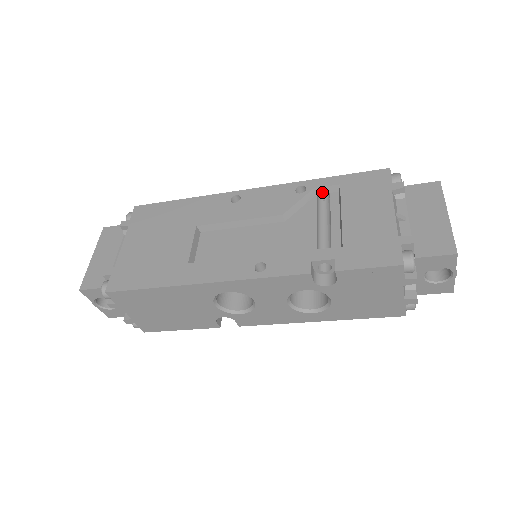
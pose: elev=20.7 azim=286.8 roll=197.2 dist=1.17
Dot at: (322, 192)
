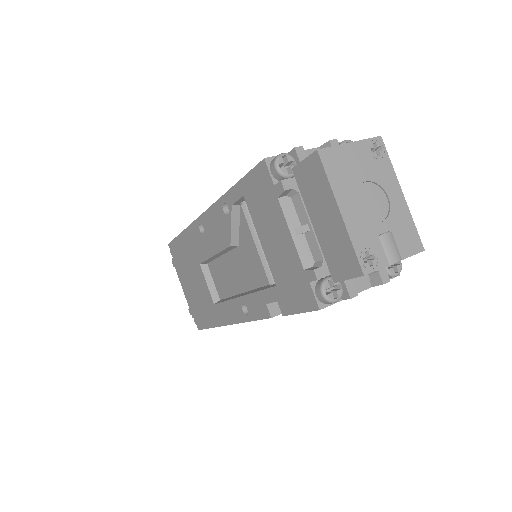
Dot at: occluded
